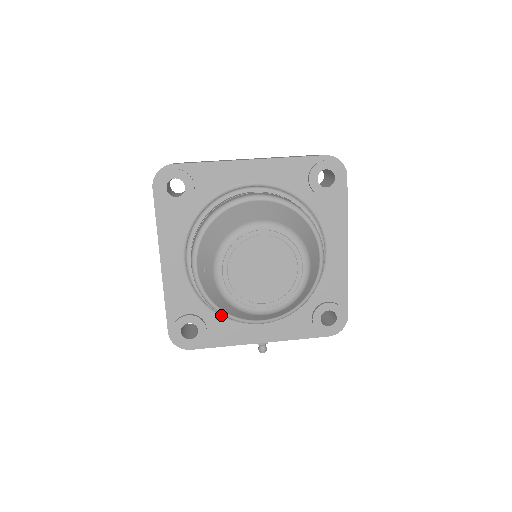
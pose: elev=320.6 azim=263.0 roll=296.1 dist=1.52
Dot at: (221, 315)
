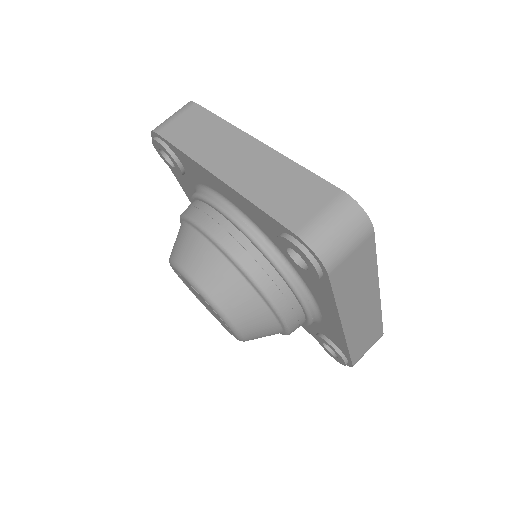
Dot at: occluded
